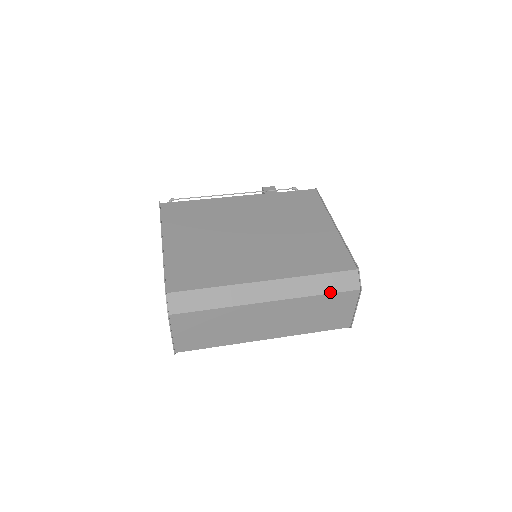
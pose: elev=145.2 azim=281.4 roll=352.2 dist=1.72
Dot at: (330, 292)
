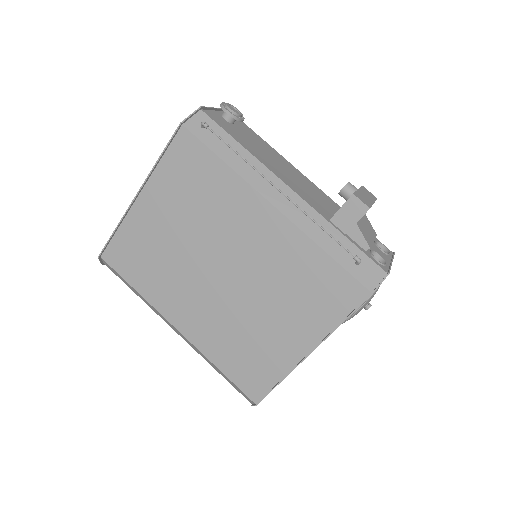
Dot at: occluded
